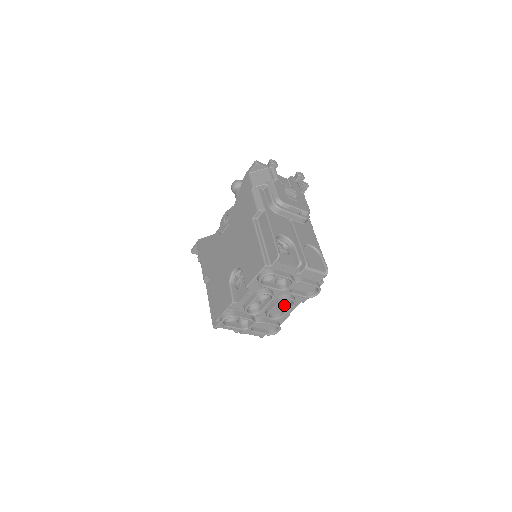
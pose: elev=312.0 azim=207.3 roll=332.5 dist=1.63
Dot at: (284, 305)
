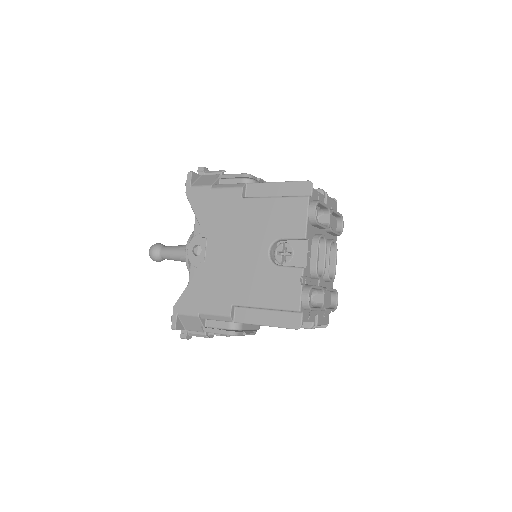
Dot at: occluded
